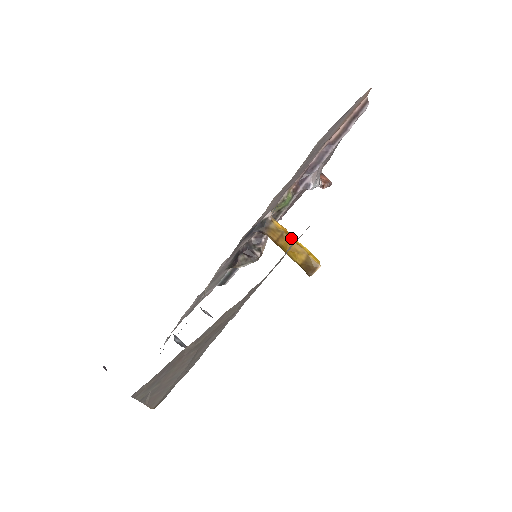
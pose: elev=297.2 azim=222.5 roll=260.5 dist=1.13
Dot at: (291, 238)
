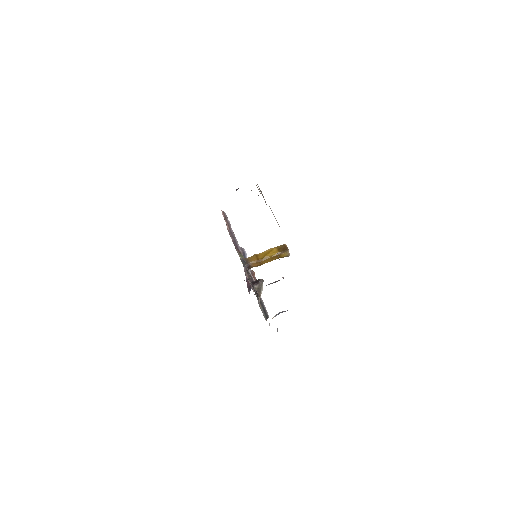
Dot at: (261, 253)
